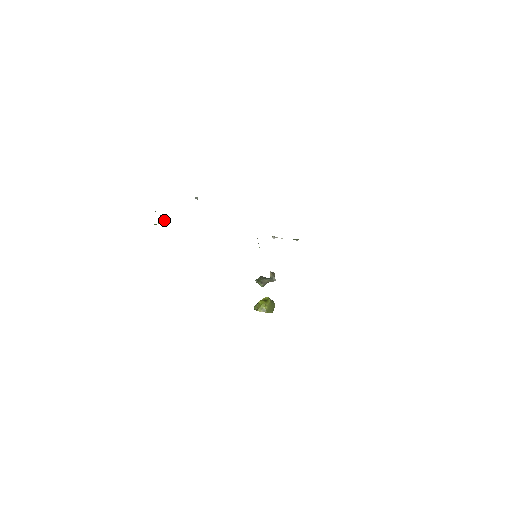
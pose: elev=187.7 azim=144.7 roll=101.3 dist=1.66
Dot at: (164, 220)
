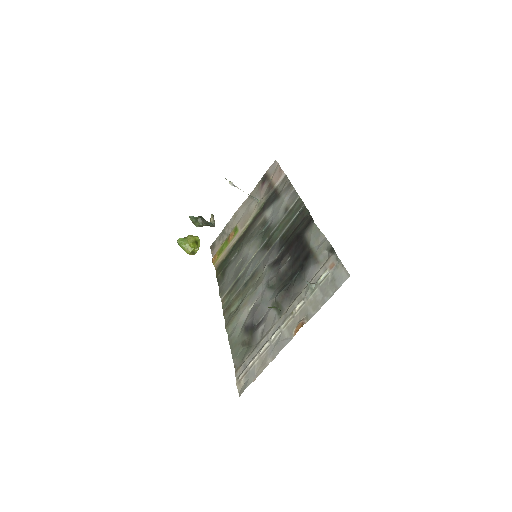
Dot at: occluded
